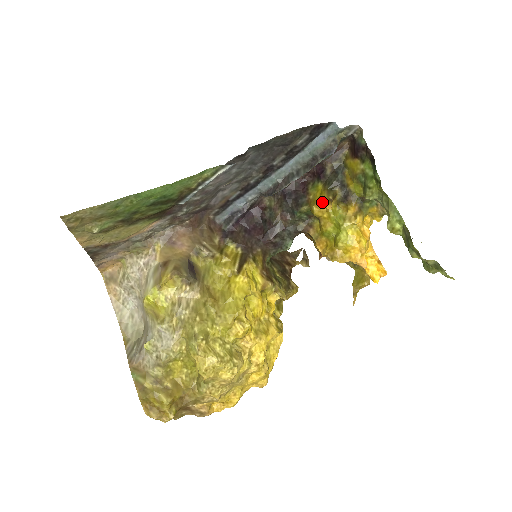
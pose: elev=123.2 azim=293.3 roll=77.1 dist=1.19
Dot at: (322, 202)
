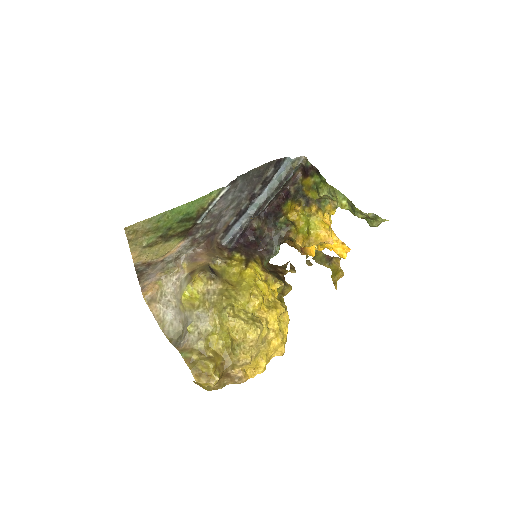
Dot at: (293, 209)
